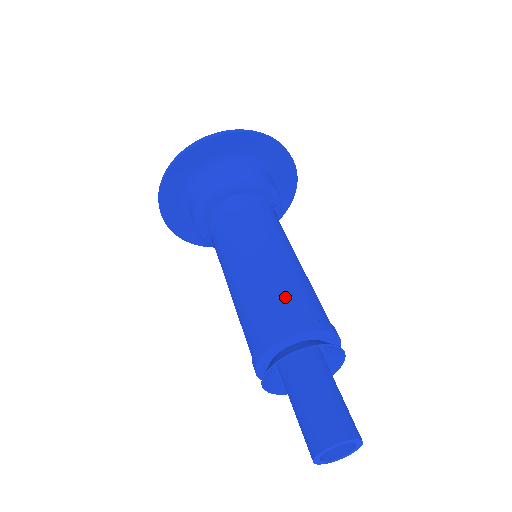
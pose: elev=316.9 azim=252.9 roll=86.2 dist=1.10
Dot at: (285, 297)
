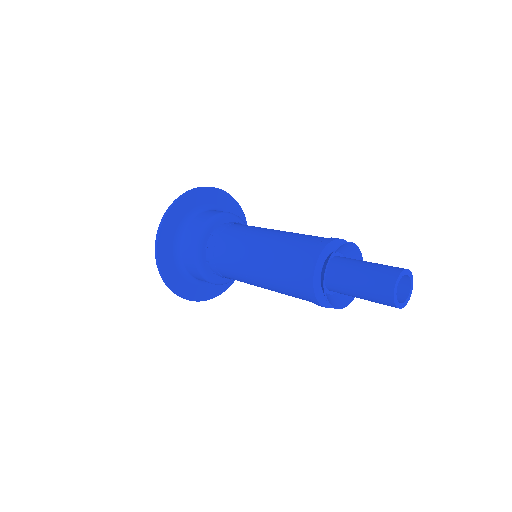
Dot at: (307, 236)
